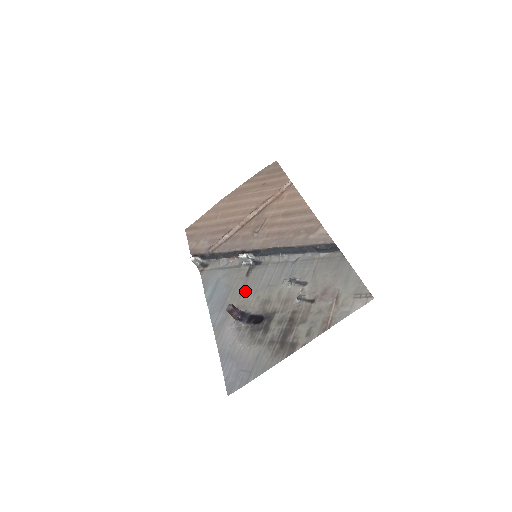
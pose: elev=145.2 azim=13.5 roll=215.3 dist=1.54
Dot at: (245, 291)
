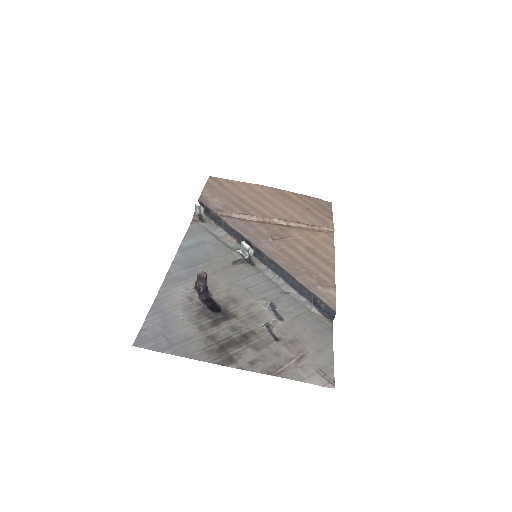
Dot at: (222, 274)
